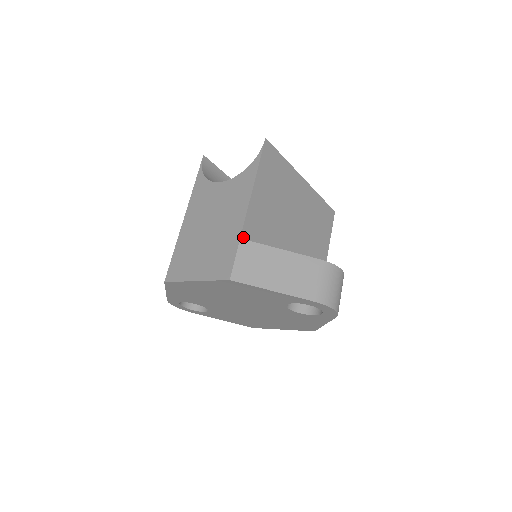
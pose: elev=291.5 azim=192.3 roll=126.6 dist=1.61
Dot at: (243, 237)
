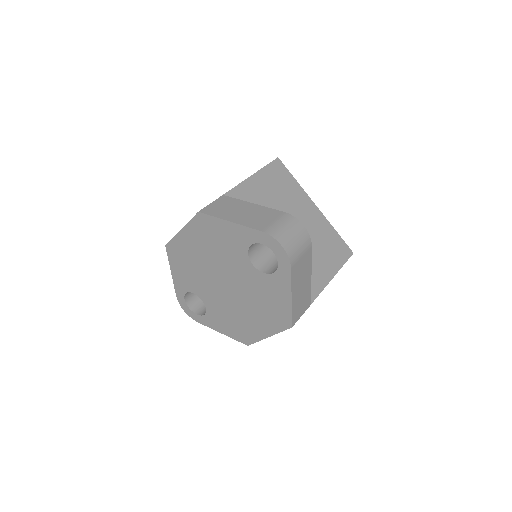
Dot at: (226, 196)
